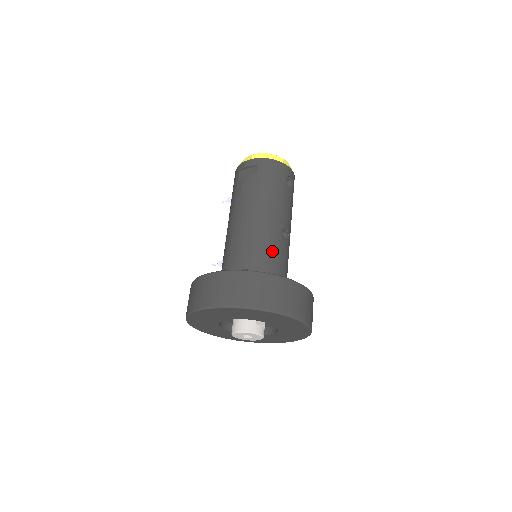
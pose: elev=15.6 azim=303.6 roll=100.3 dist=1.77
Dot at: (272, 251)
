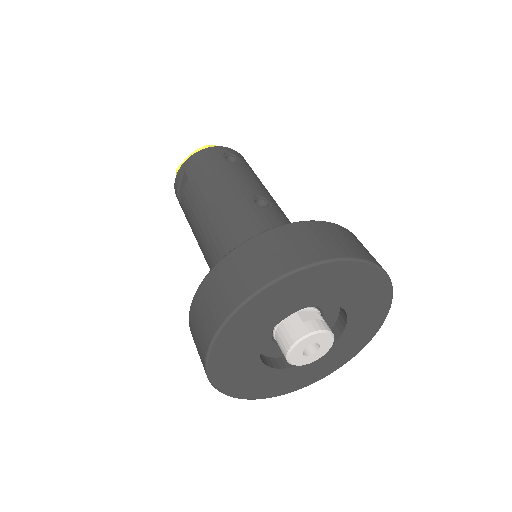
Dot at: (253, 226)
